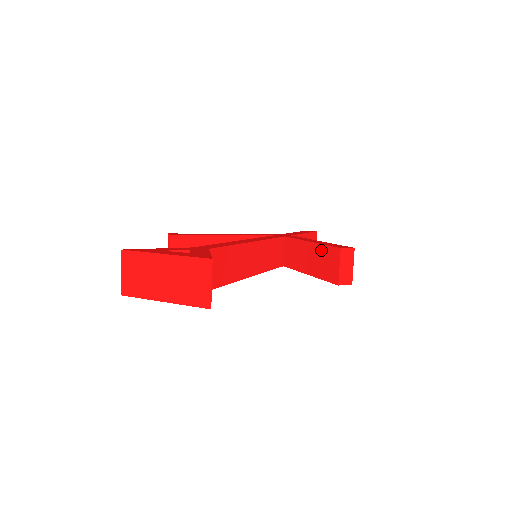
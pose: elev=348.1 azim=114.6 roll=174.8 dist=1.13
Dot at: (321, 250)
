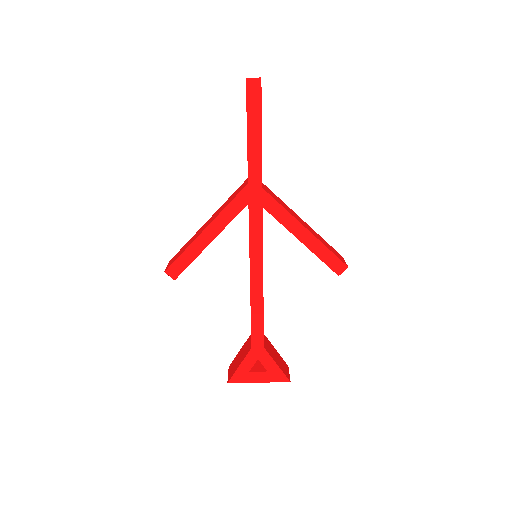
Dot at: (317, 256)
